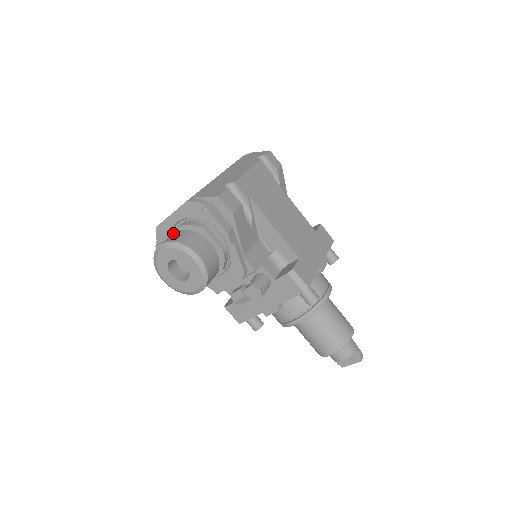
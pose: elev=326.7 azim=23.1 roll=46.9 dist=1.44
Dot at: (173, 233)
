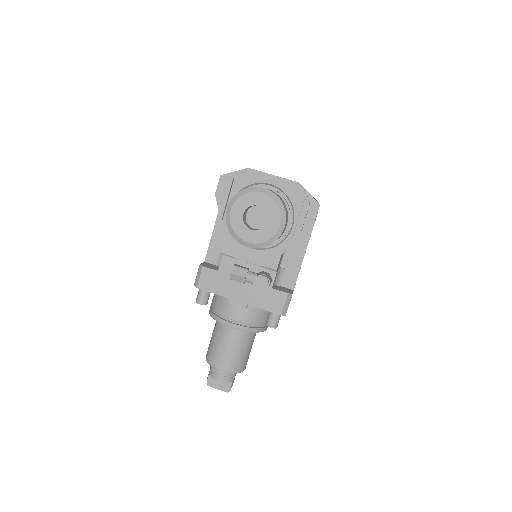
Dot at: (271, 190)
